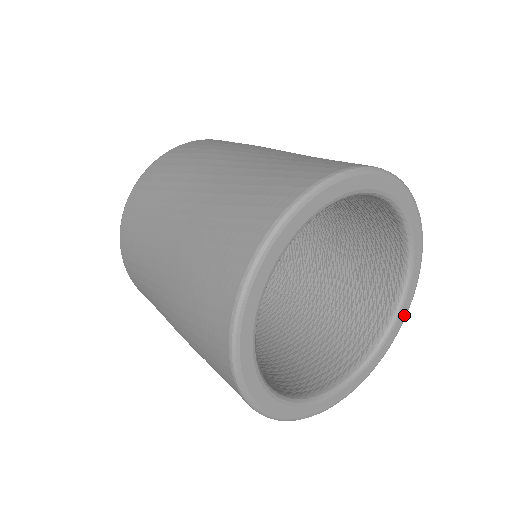
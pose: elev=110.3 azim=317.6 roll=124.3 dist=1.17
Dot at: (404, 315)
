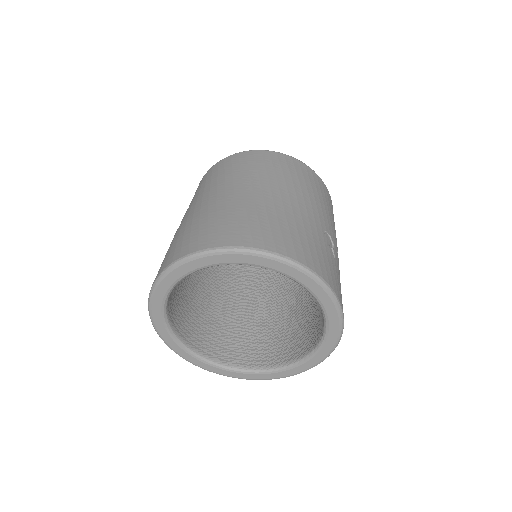
Dot at: (286, 375)
